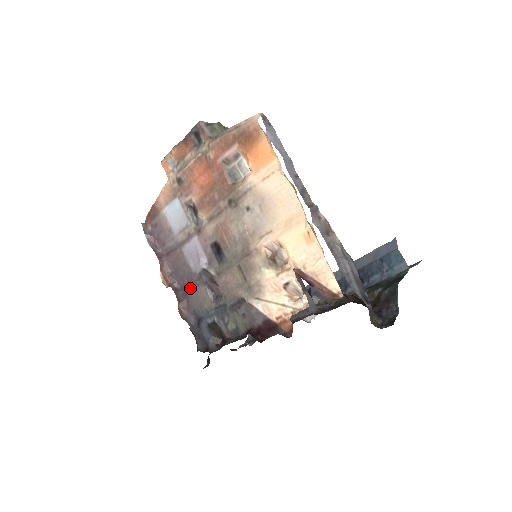
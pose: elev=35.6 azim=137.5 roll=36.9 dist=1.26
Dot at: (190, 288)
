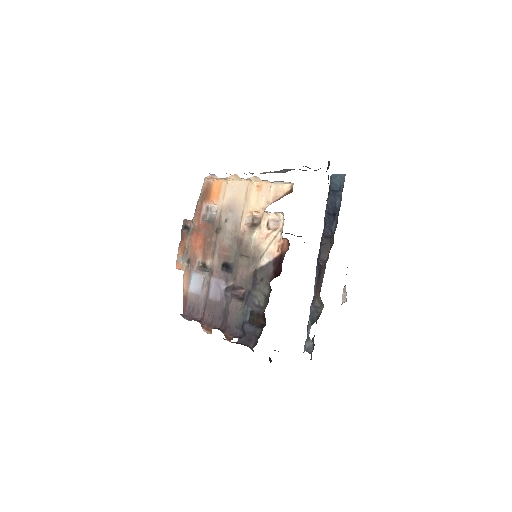
Dot at: (226, 315)
